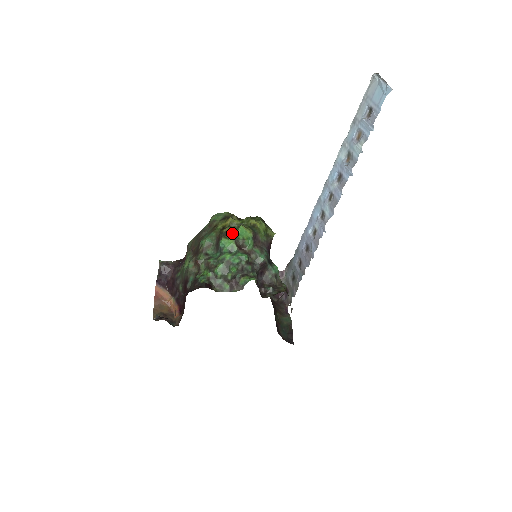
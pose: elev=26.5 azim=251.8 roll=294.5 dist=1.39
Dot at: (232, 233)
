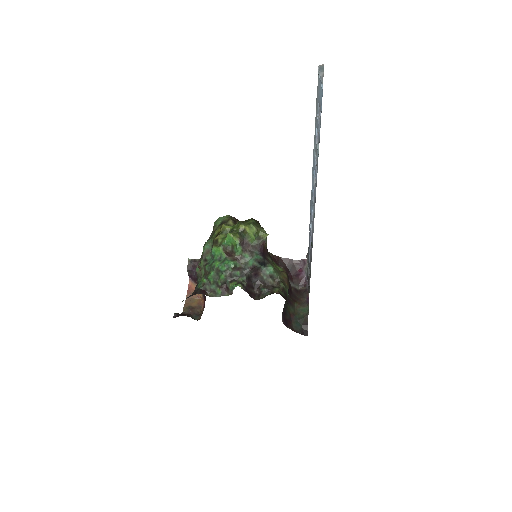
Dot at: (222, 241)
